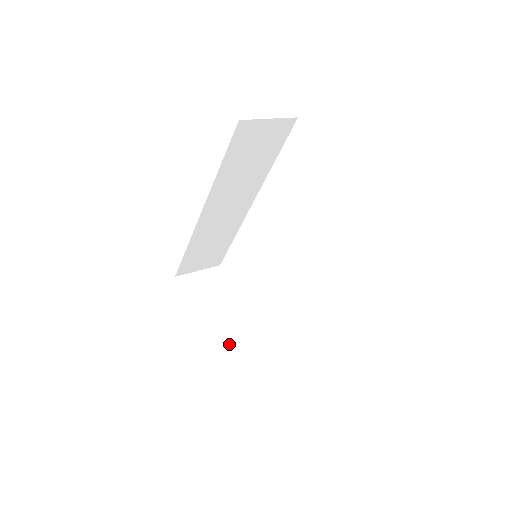
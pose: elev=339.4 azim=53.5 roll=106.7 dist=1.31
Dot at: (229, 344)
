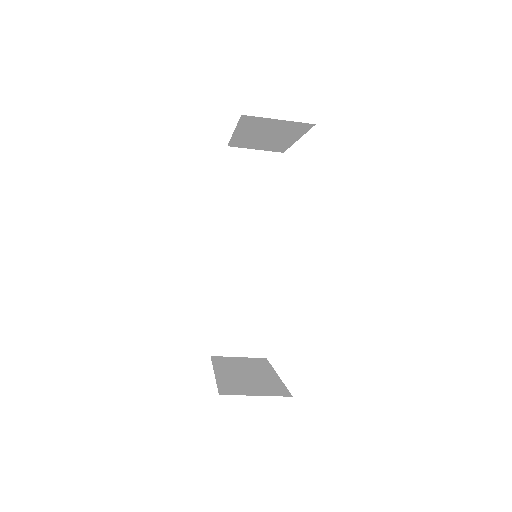
Dot at: (242, 386)
